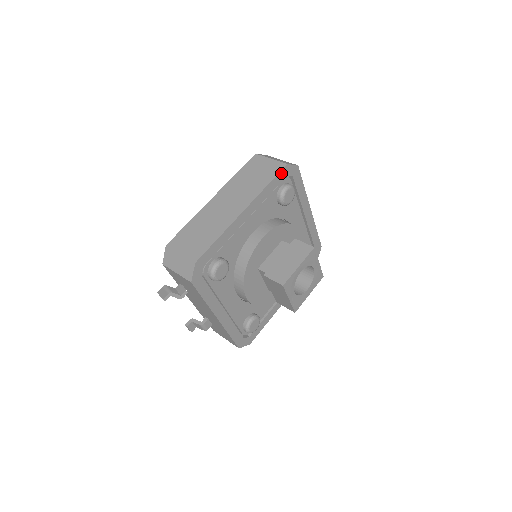
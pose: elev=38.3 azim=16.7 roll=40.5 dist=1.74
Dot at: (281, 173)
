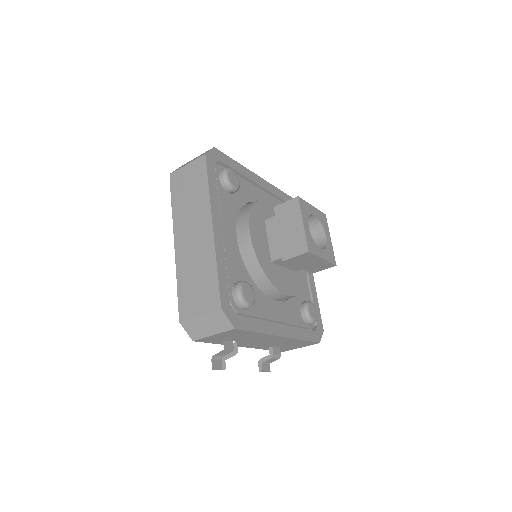
Dot at: (208, 166)
